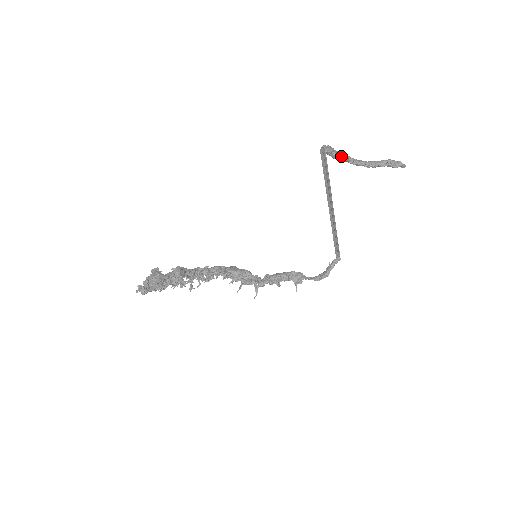
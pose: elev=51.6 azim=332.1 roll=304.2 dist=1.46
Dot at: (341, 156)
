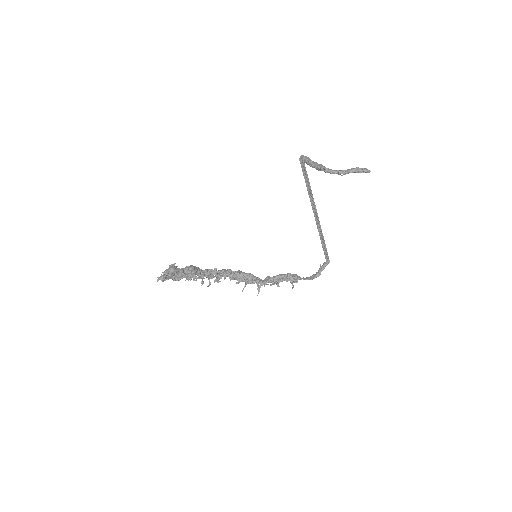
Dot at: (317, 165)
